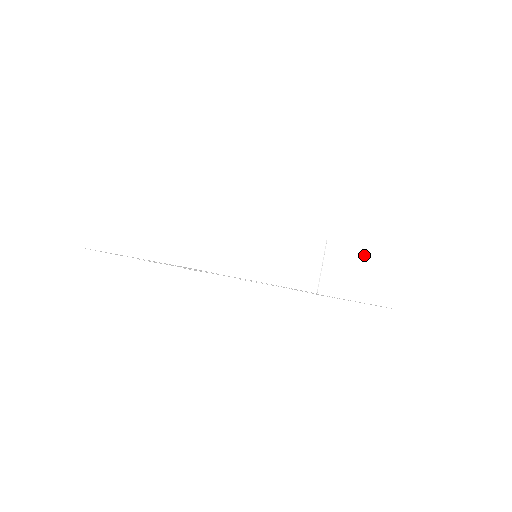
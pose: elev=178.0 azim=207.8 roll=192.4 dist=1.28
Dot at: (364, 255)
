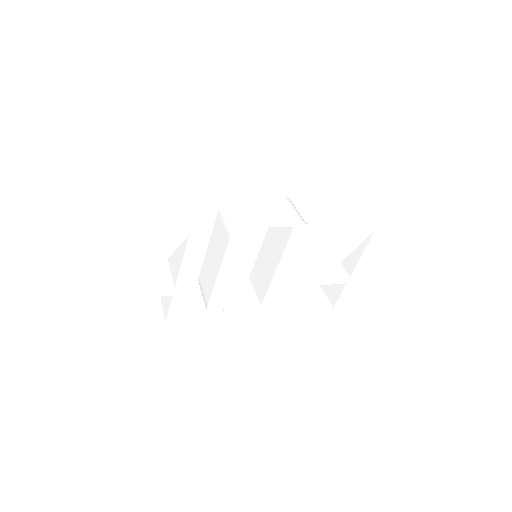
Dot at: (335, 213)
